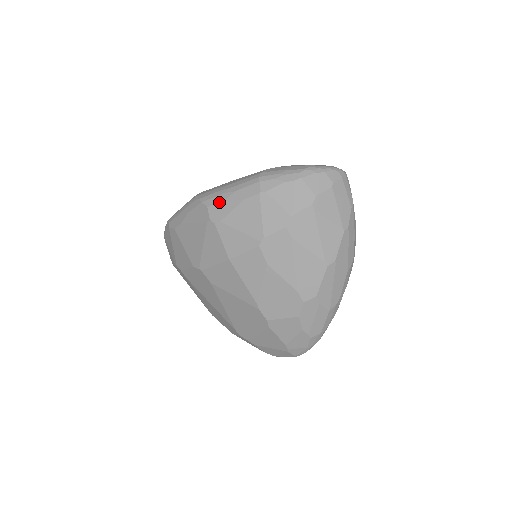
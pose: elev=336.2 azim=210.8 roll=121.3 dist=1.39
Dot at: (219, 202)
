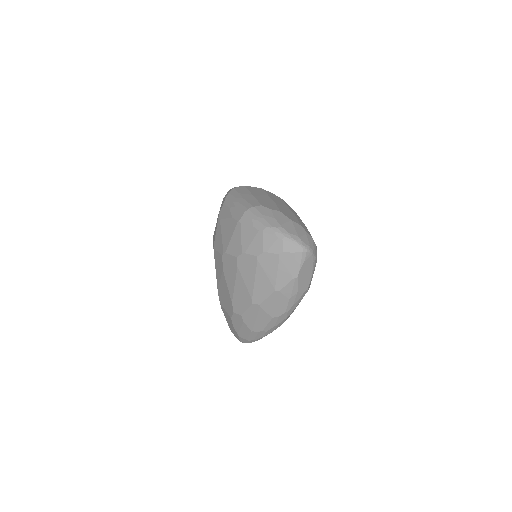
Dot at: (227, 206)
